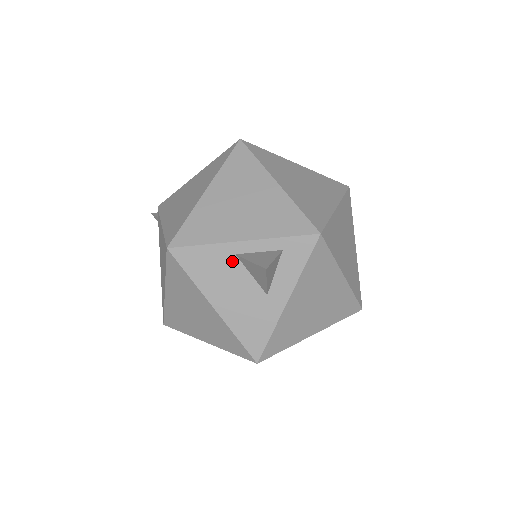
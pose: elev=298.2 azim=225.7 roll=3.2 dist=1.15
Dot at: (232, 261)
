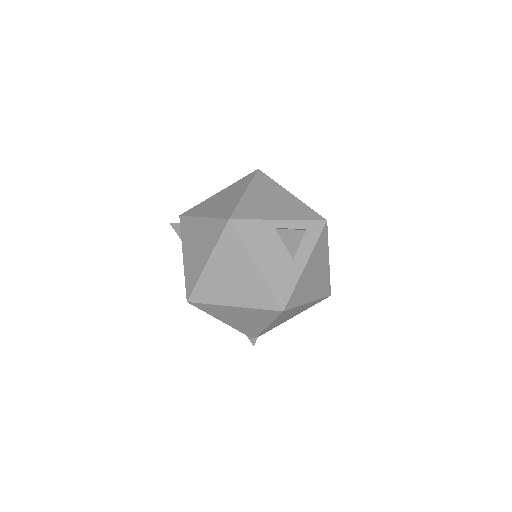
Dot at: (272, 233)
